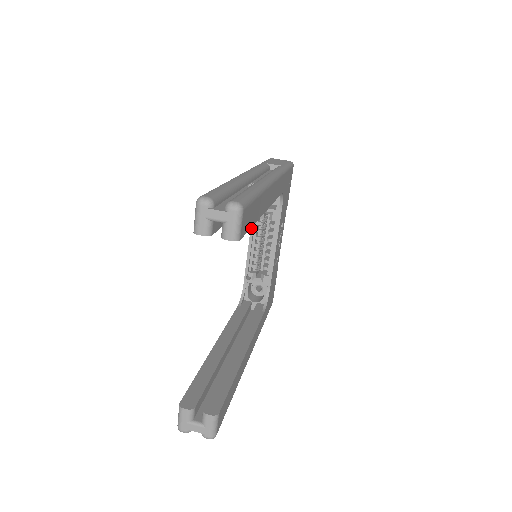
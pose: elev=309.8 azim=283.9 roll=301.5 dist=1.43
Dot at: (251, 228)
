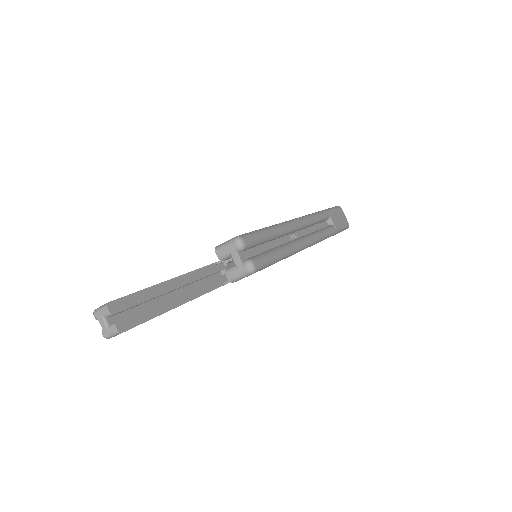
Dot at: occluded
